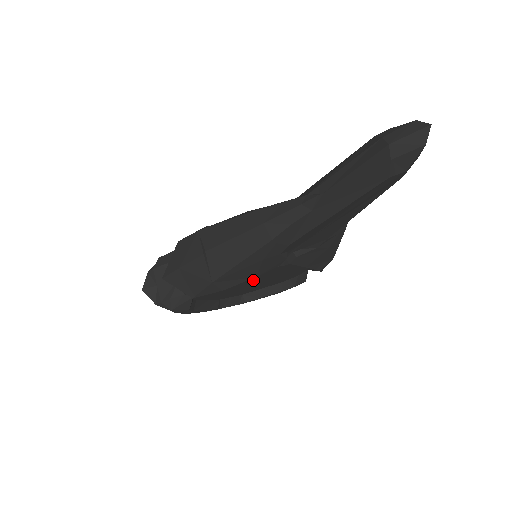
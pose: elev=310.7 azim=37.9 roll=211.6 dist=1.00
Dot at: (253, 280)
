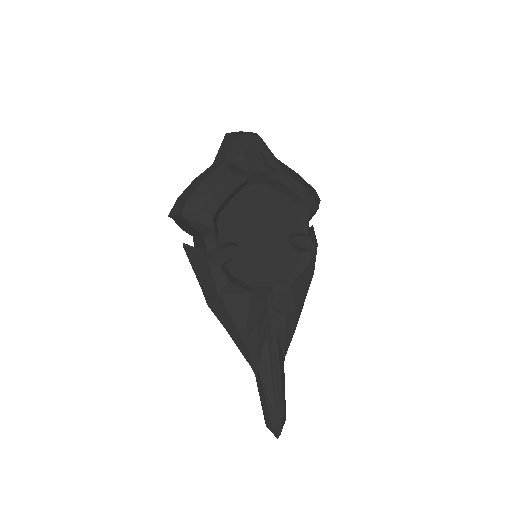
Dot at: occluded
